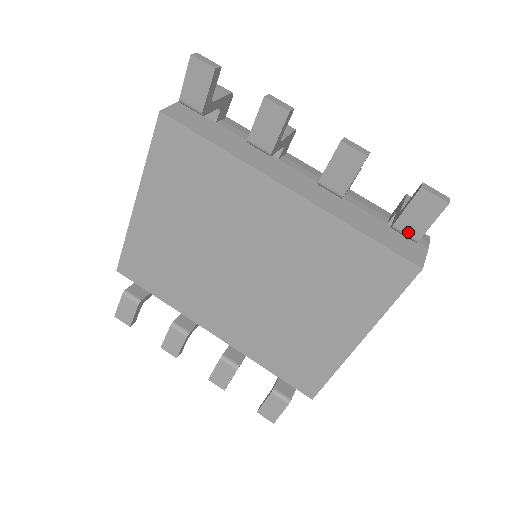
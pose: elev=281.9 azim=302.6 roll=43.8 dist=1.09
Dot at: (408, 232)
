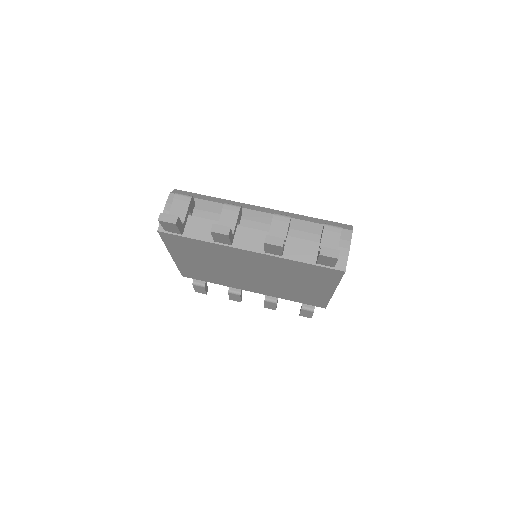
Dot at: (326, 265)
